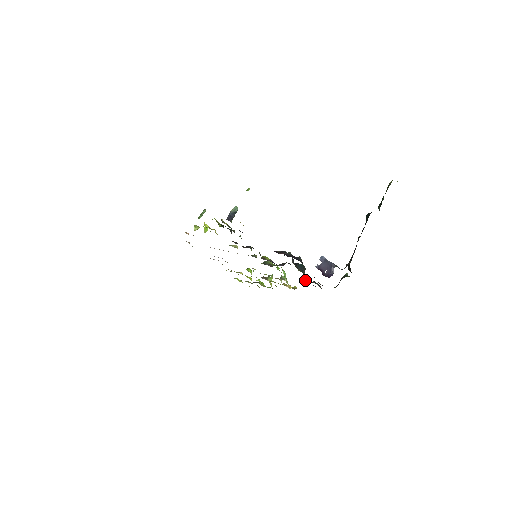
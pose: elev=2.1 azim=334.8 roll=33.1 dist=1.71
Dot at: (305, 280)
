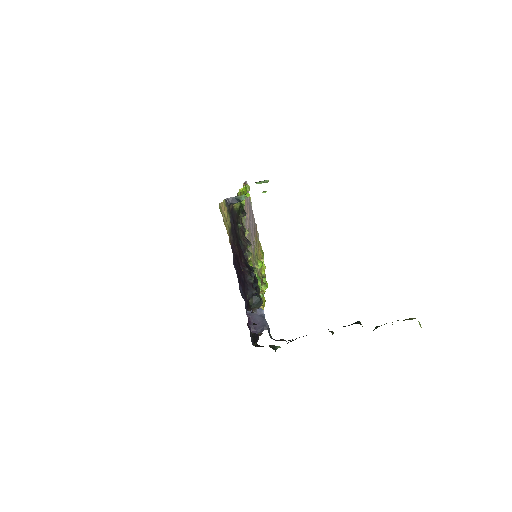
Dot at: occluded
